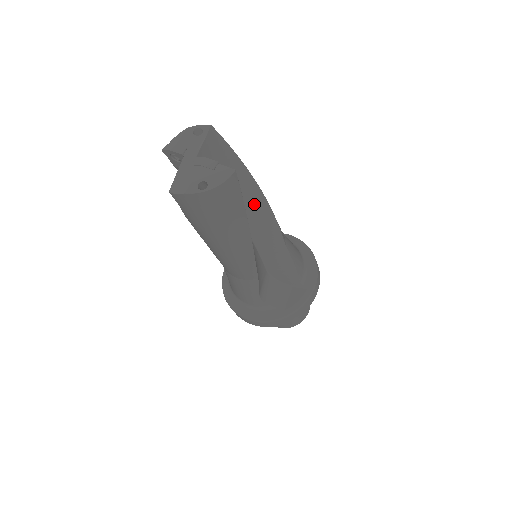
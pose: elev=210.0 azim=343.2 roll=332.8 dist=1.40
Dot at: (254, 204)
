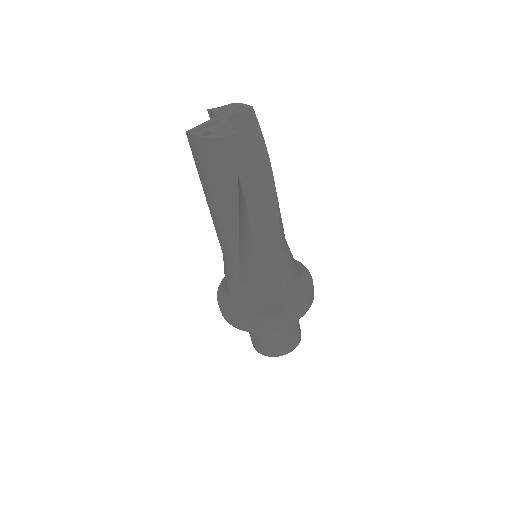
Dot at: (264, 196)
